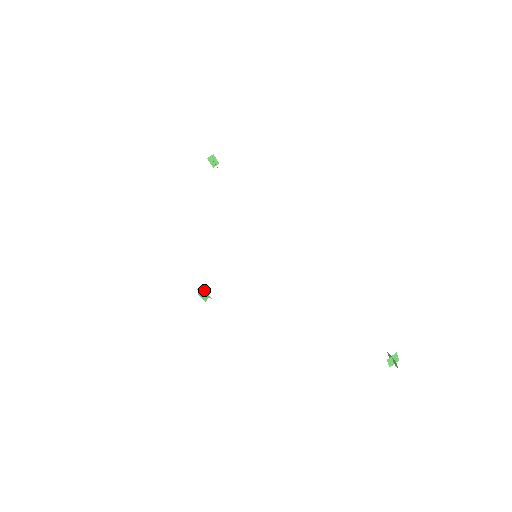
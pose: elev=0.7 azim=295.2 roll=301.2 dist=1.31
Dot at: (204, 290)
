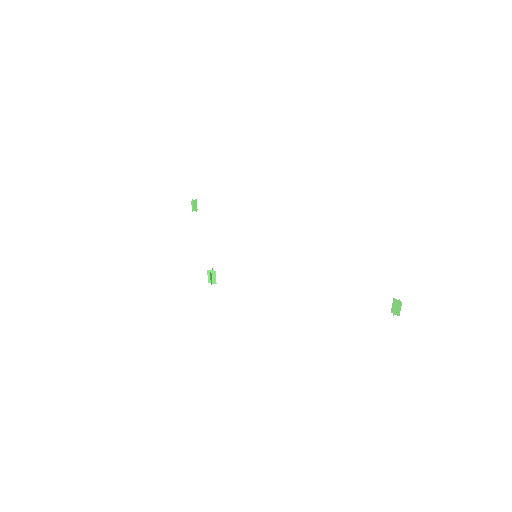
Dot at: (212, 274)
